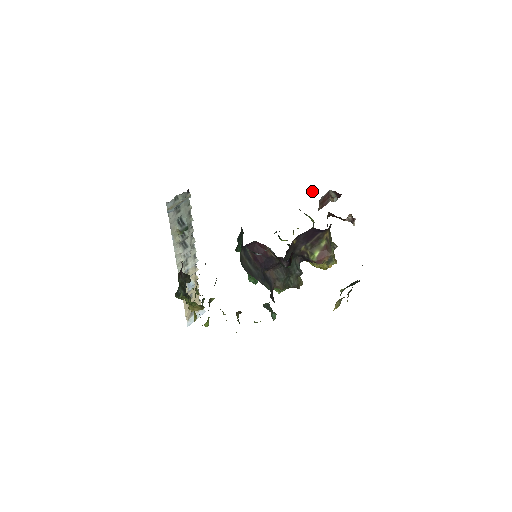
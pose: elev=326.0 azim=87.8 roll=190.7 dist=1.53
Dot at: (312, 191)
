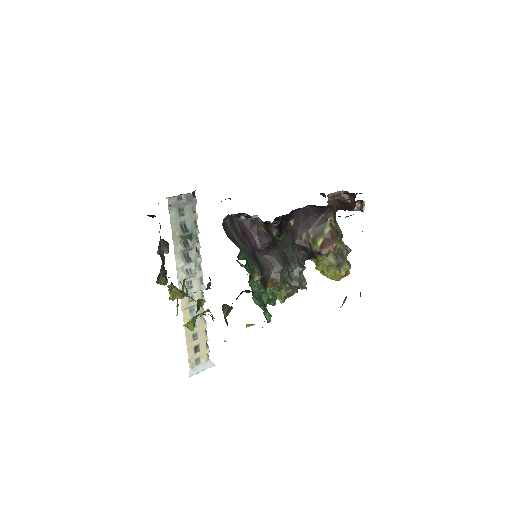
Dot at: (323, 195)
